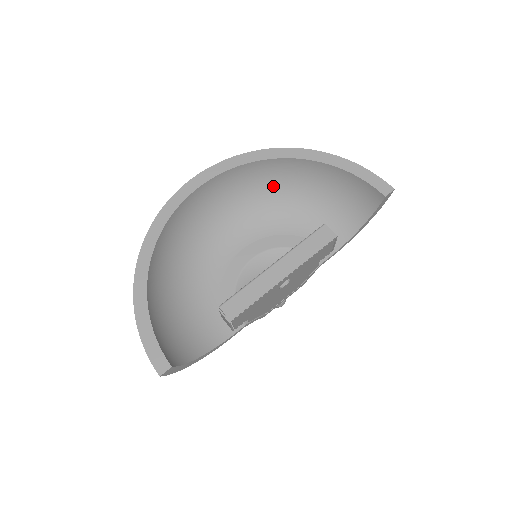
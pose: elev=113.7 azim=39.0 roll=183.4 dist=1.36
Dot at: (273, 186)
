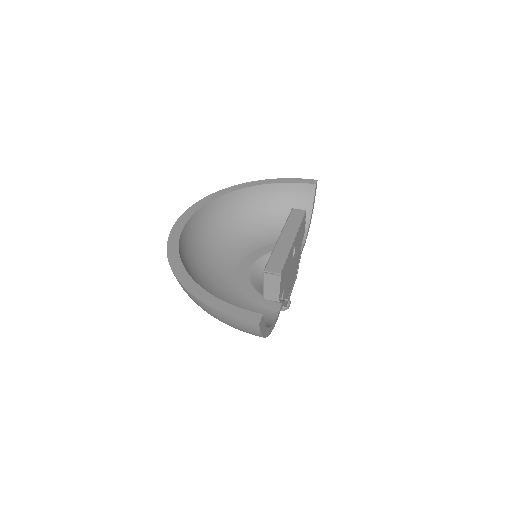
Dot at: (234, 218)
